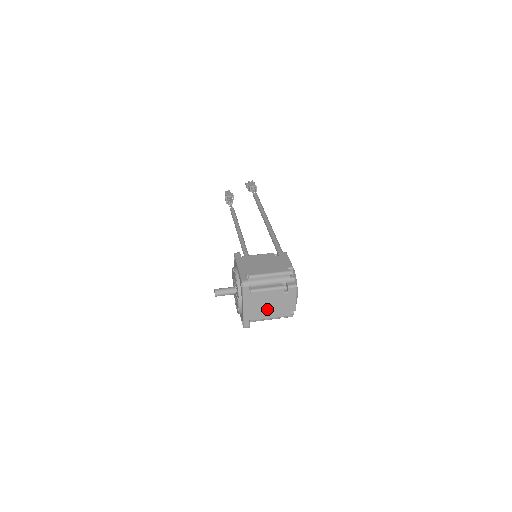
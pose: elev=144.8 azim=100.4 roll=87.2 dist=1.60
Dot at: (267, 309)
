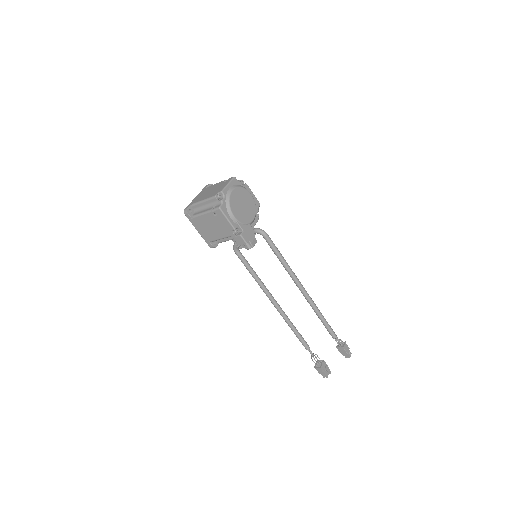
Dot at: (207, 195)
